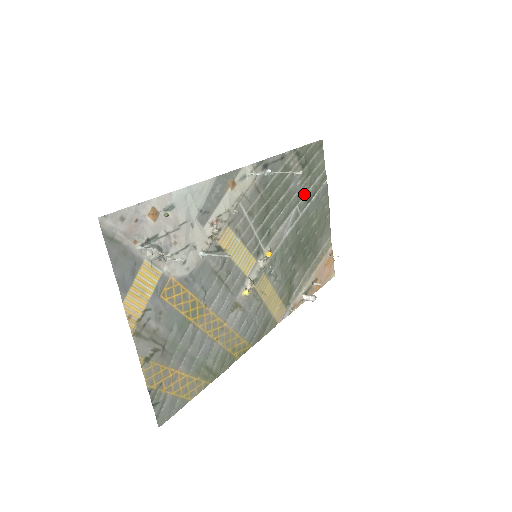
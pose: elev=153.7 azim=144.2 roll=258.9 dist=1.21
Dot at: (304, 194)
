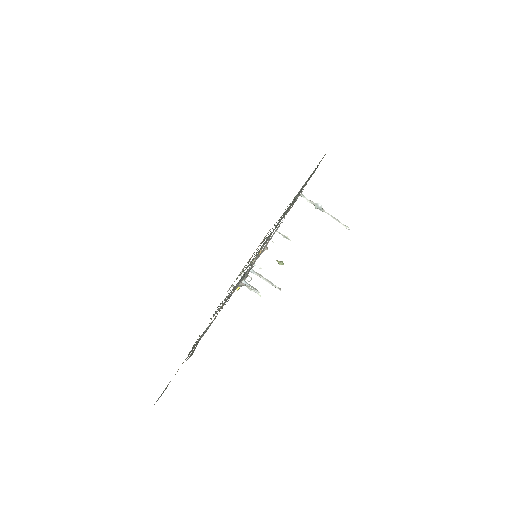
Dot at: occluded
